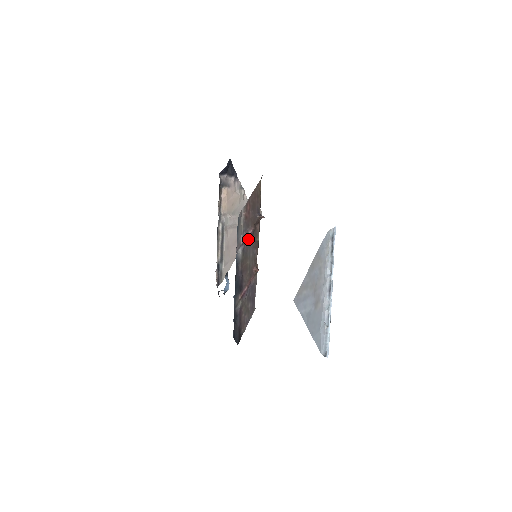
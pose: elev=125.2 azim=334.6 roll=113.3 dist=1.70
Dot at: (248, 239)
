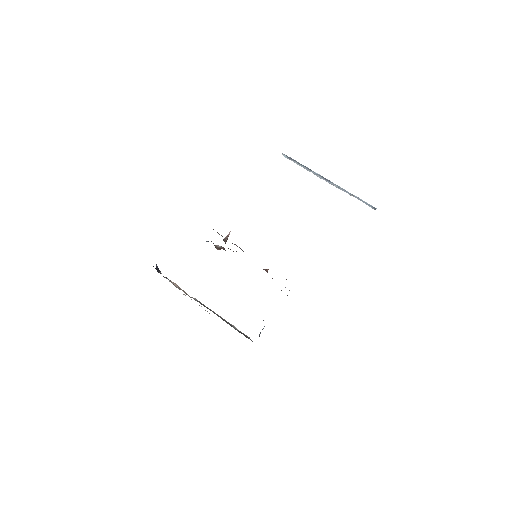
Dot at: occluded
